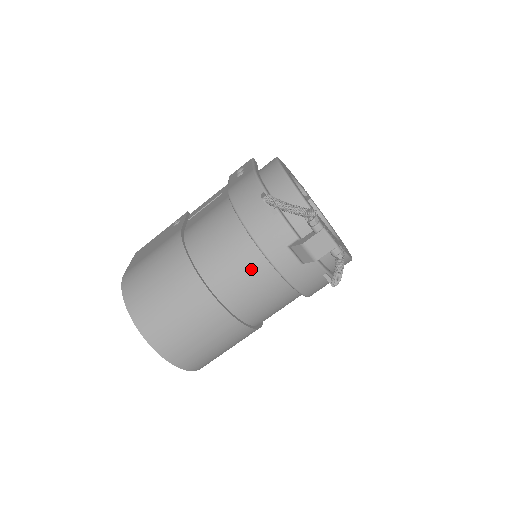
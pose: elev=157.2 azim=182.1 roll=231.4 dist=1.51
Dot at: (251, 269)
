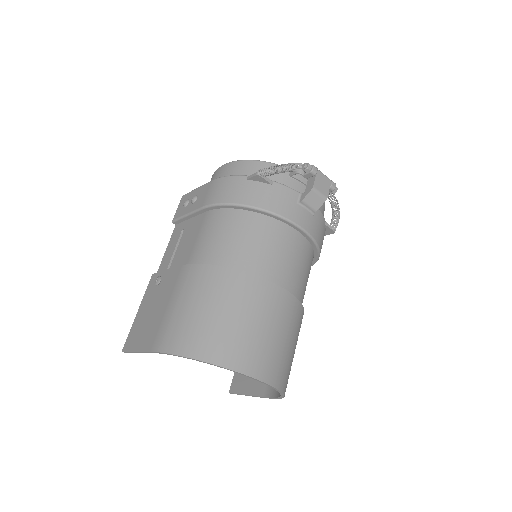
Dot at: (283, 241)
